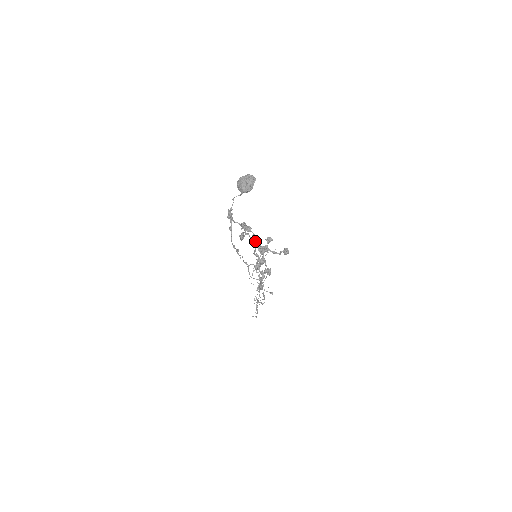
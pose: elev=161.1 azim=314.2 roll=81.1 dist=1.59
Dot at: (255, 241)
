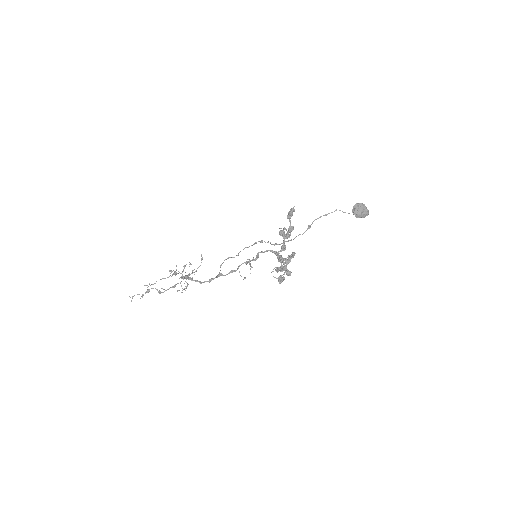
Dot at: (285, 247)
